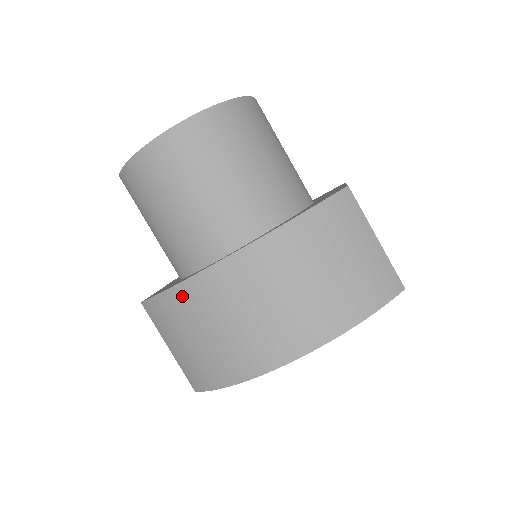
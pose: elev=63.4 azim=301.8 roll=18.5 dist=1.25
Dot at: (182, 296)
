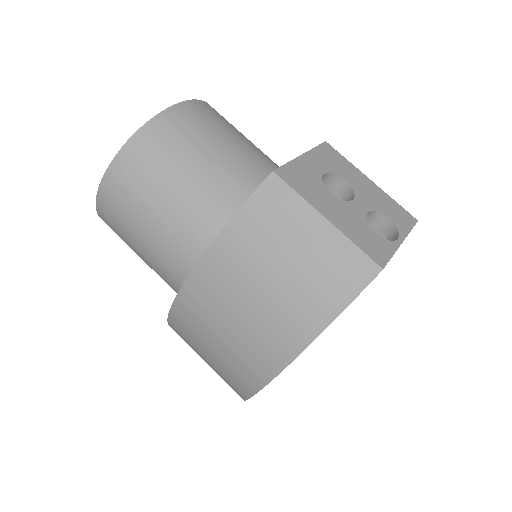
Dot at: (176, 325)
